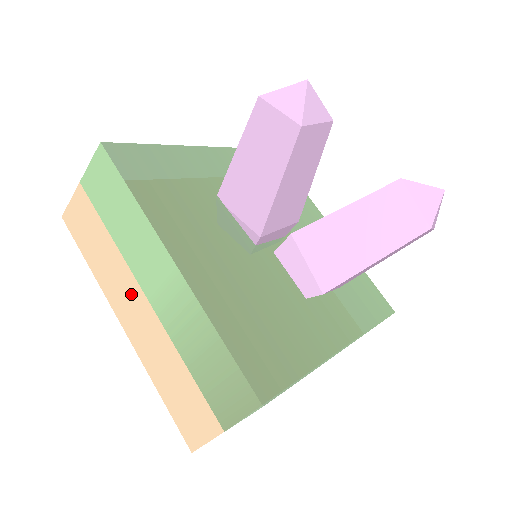
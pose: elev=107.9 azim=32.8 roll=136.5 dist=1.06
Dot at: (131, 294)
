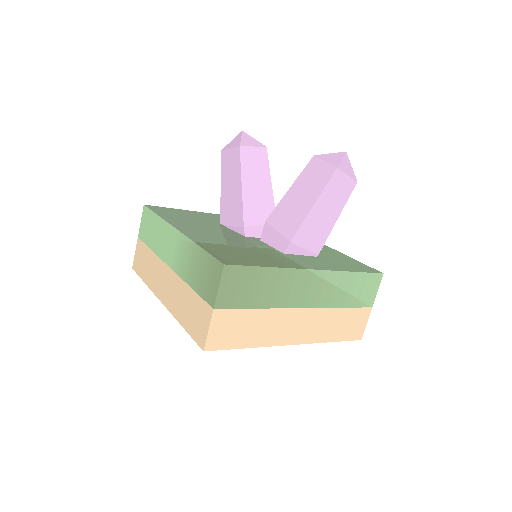
Dot at: (163, 275)
